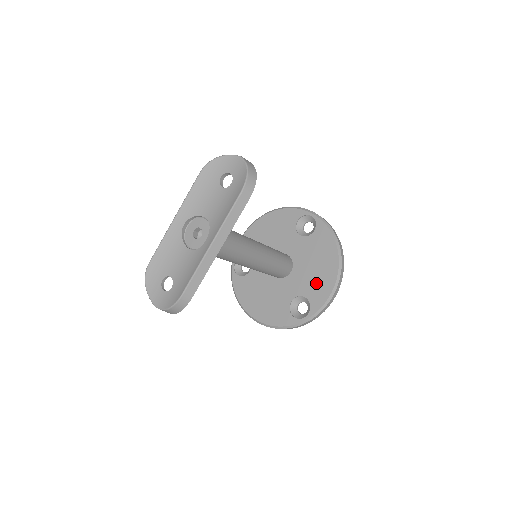
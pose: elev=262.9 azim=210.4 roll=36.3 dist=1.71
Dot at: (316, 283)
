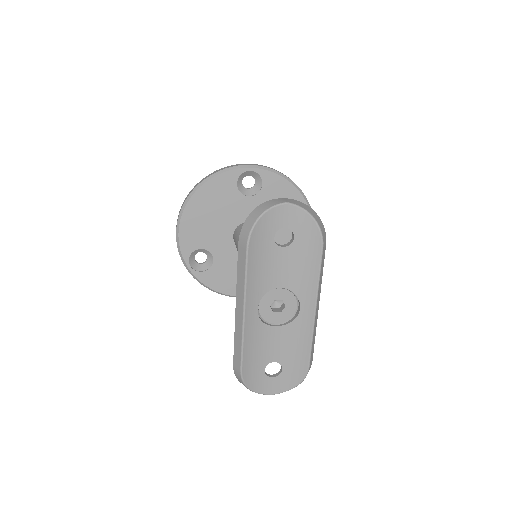
Dot at: occluded
